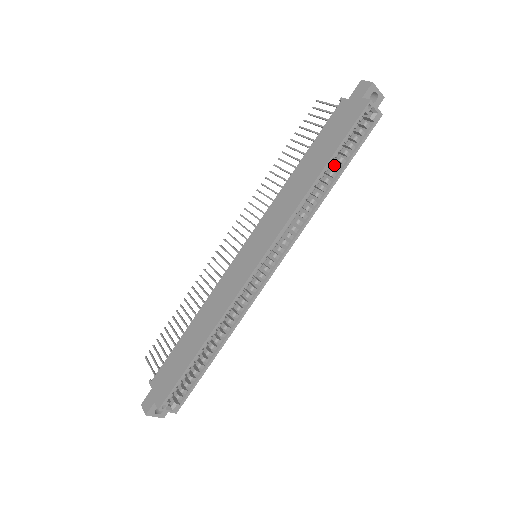
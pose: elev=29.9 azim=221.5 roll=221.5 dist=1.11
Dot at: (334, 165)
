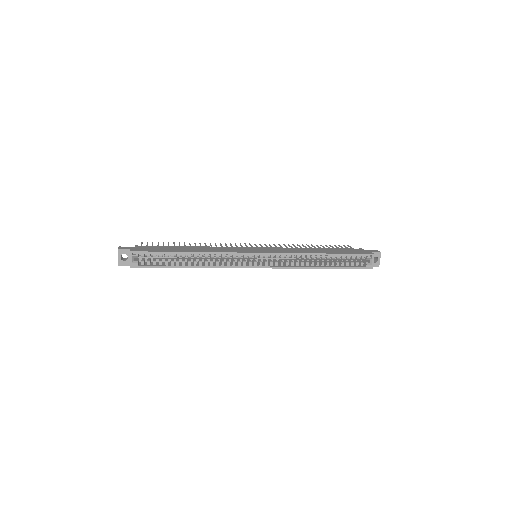
Dot at: (332, 261)
